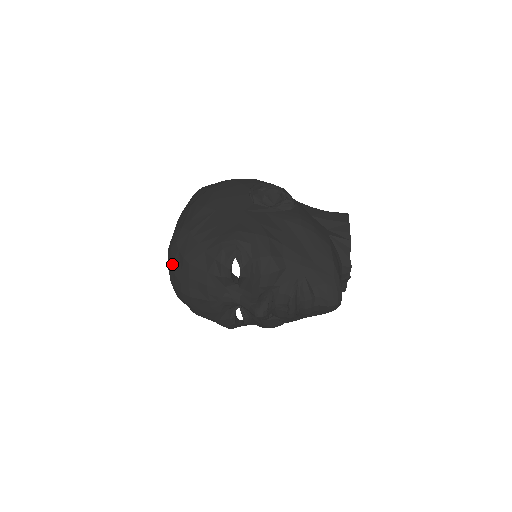
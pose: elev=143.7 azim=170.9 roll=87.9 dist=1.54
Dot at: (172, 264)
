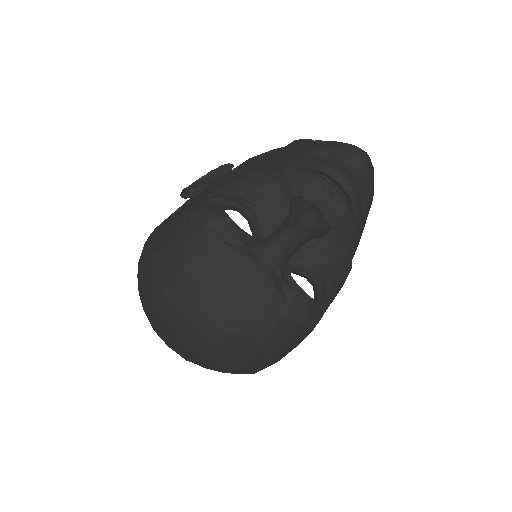
Dot at: (169, 308)
